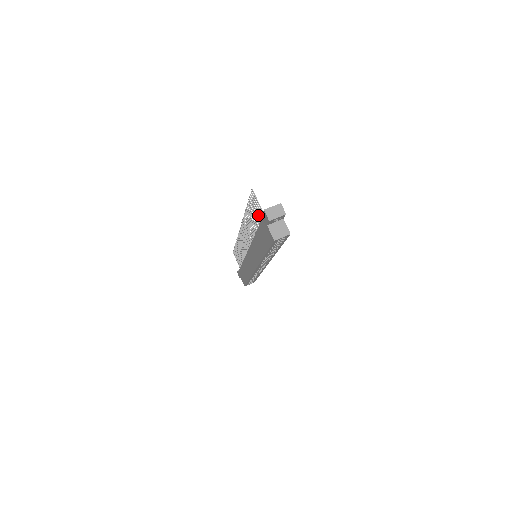
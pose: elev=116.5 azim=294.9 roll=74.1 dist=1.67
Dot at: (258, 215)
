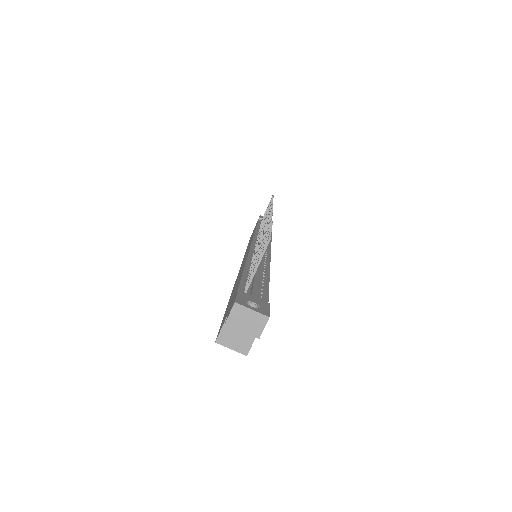
Dot at: occluded
